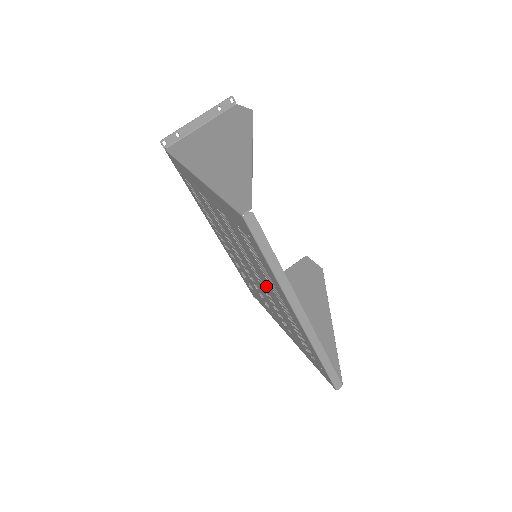
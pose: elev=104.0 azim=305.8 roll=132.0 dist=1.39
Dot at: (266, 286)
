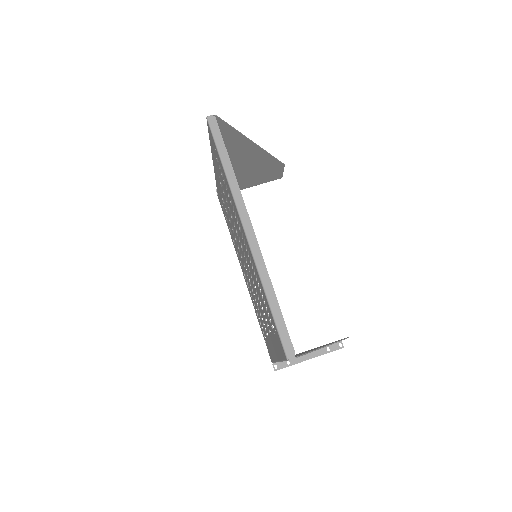
Dot at: (243, 248)
